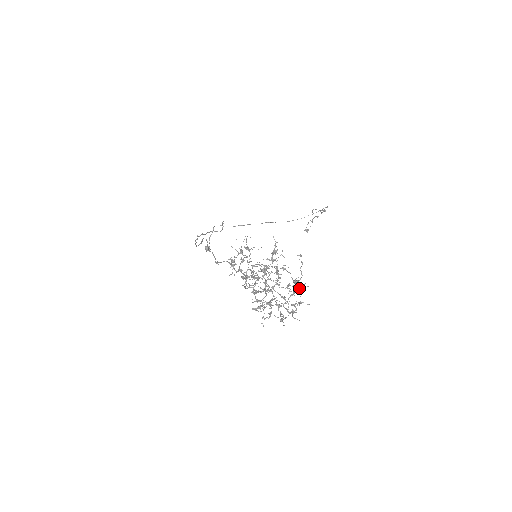
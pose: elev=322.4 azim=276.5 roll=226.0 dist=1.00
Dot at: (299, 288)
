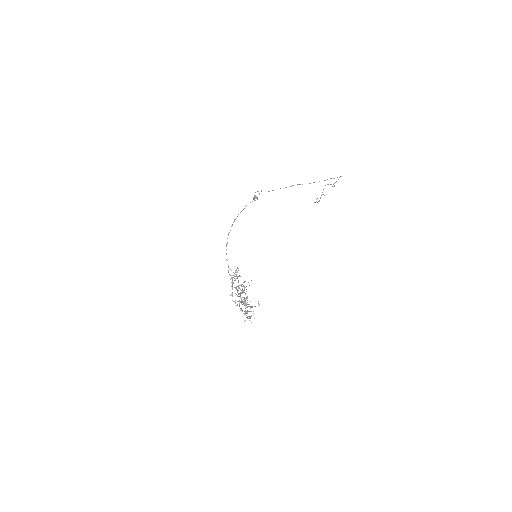
Dot at: (251, 311)
